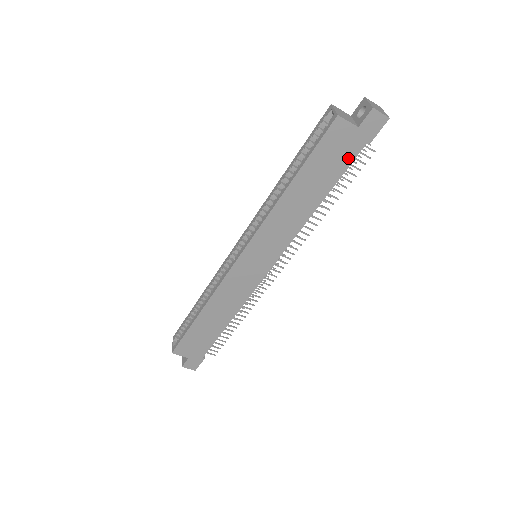
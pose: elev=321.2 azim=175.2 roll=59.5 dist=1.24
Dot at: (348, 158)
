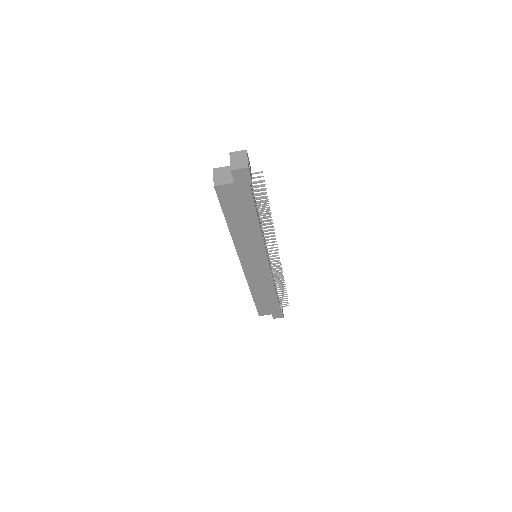
Dot at: (247, 197)
